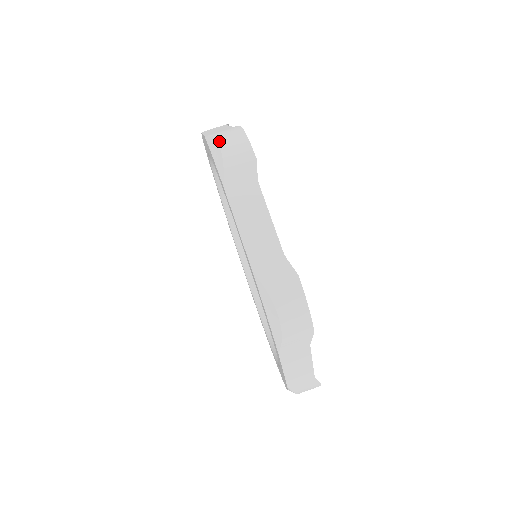
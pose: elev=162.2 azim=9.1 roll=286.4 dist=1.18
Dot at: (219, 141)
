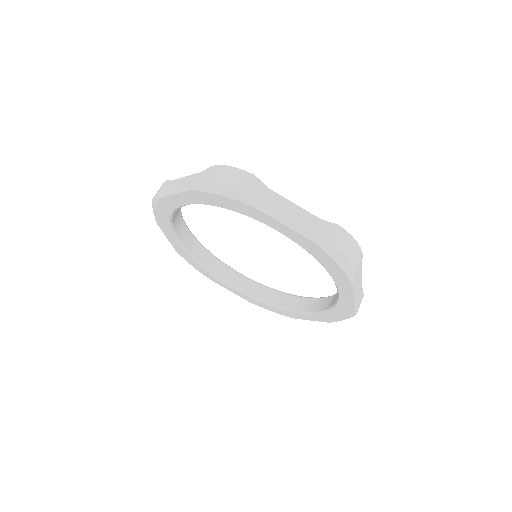
Dot at: (217, 182)
